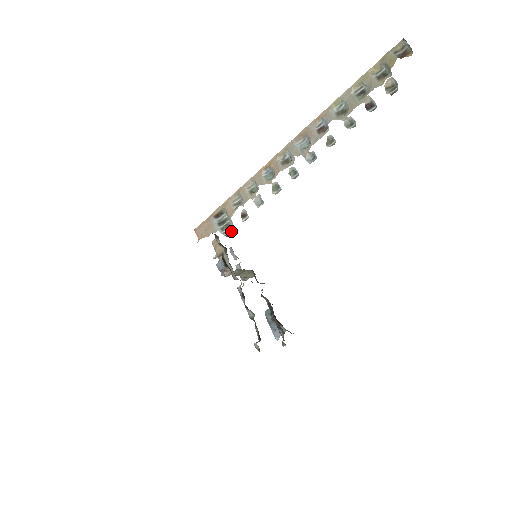
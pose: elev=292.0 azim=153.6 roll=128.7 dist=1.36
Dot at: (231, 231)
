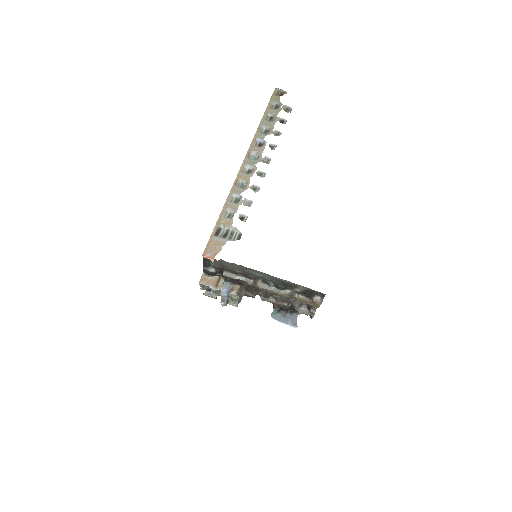
Dot at: (239, 234)
